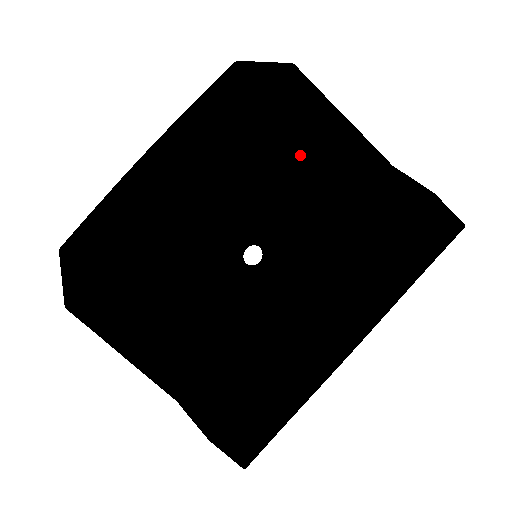
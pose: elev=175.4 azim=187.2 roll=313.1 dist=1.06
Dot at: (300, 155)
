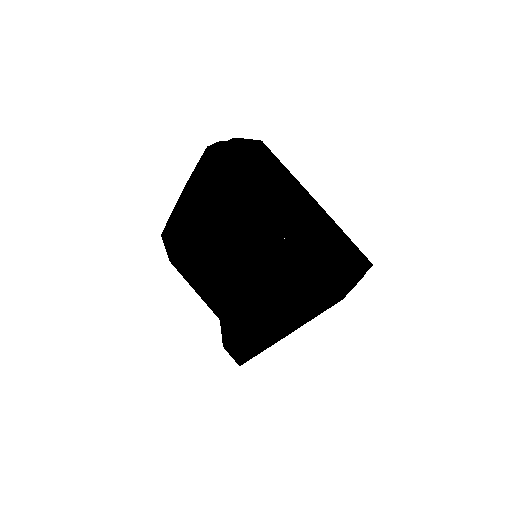
Dot at: occluded
